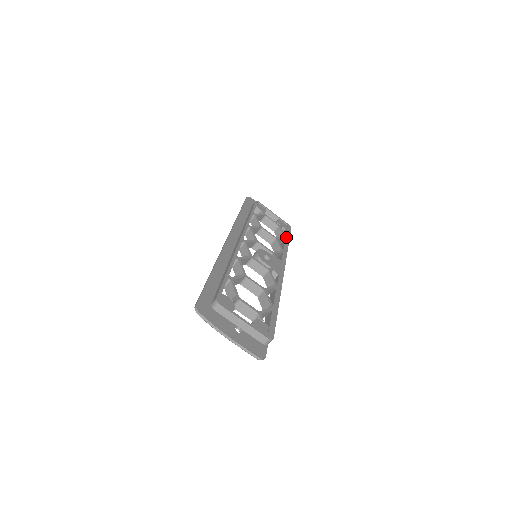
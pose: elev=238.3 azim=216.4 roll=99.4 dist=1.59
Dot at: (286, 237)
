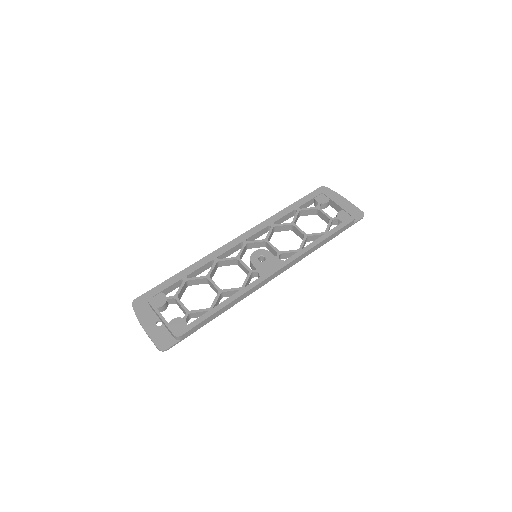
Dot at: (328, 232)
